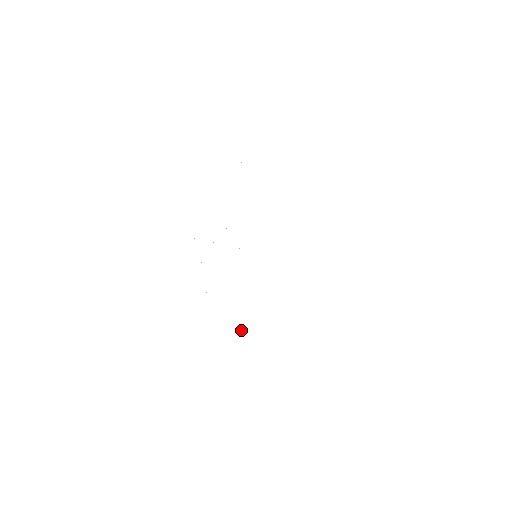
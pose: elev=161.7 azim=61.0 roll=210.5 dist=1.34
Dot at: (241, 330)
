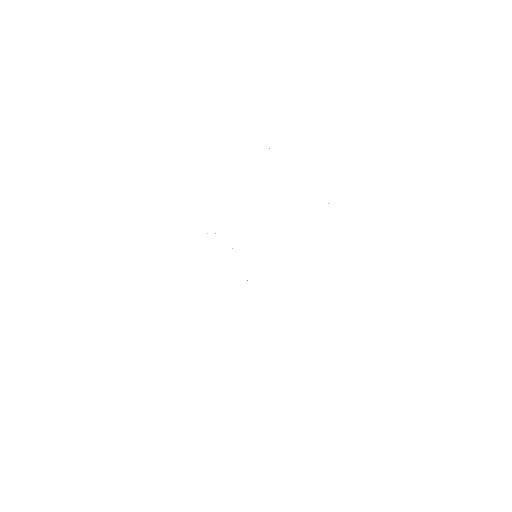
Dot at: occluded
